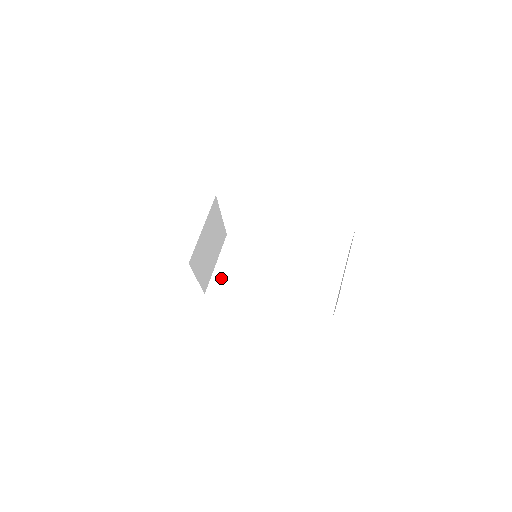
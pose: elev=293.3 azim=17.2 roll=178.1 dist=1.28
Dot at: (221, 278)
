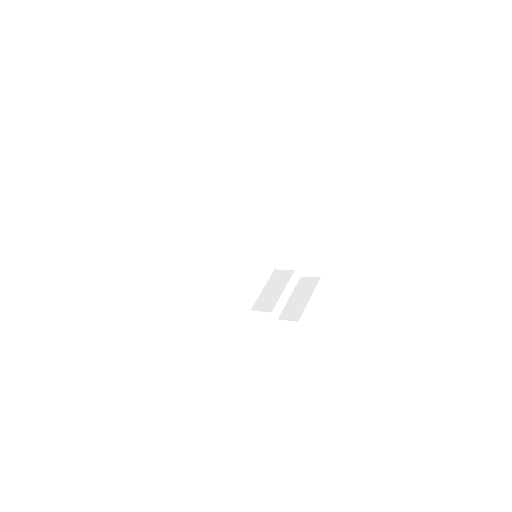
Dot at: (212, 248)
